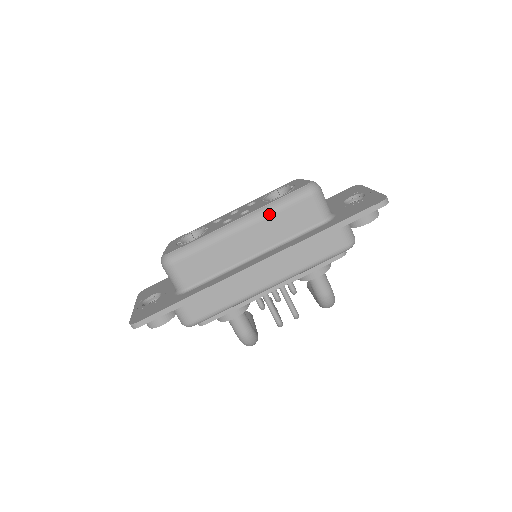
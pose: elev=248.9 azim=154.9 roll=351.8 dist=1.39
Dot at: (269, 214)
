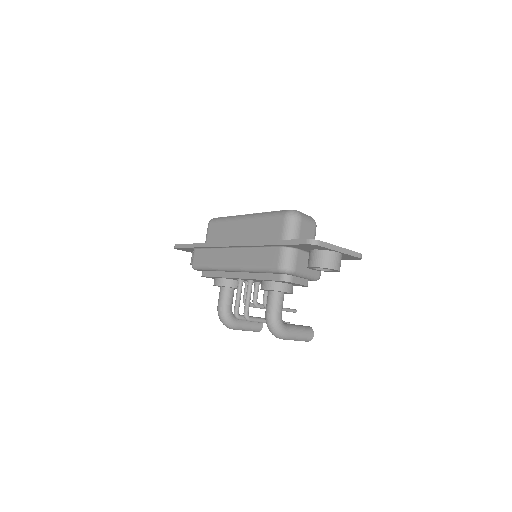
Dot at: (259, 218)
